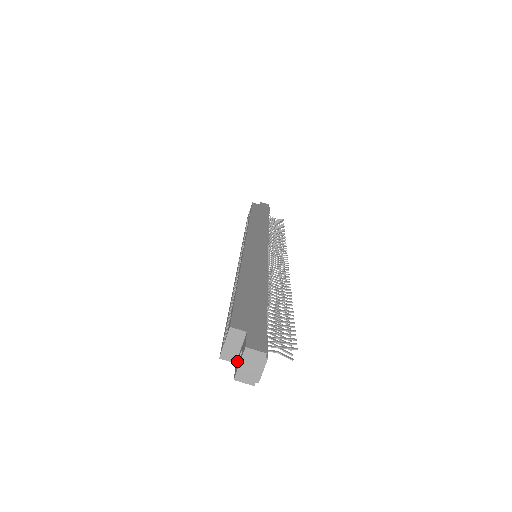
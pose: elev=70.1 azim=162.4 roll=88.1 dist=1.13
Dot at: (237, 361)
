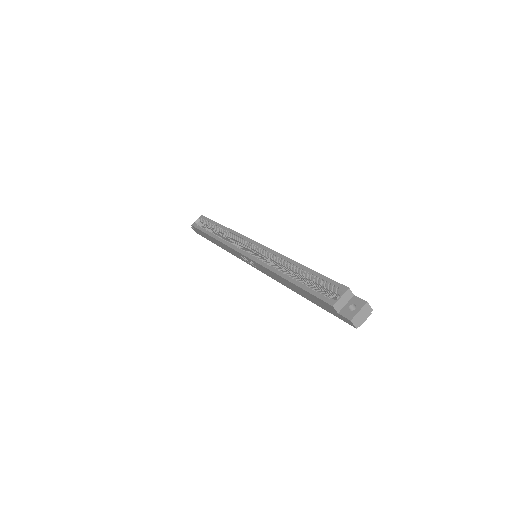
Dot at: (344, 311)
